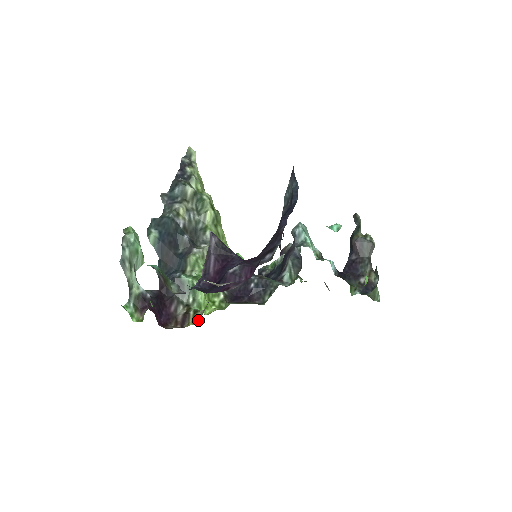
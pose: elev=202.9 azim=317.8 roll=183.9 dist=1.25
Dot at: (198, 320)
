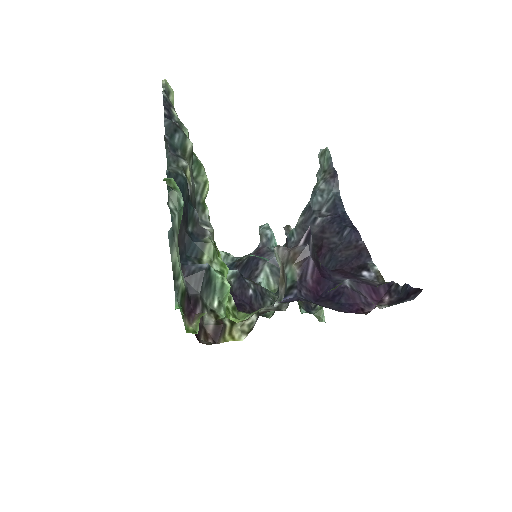
Dot at: (241, 335)
